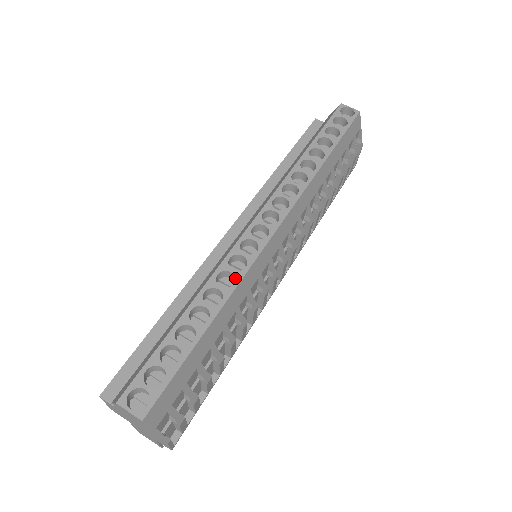
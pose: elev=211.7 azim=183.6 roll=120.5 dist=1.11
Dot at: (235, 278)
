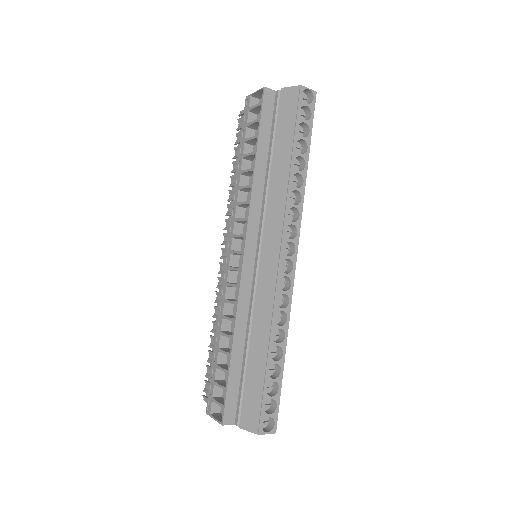
Dot at: (286, 314)
